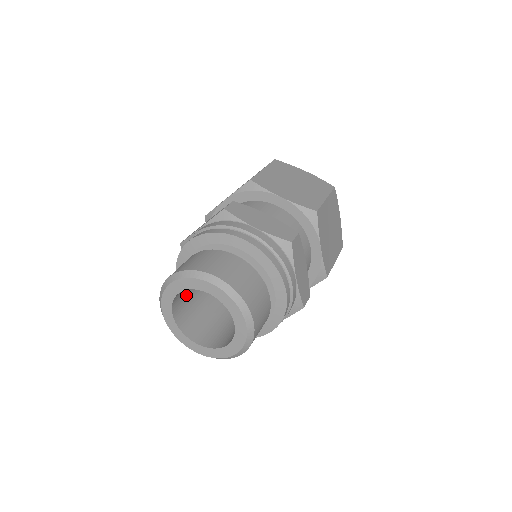
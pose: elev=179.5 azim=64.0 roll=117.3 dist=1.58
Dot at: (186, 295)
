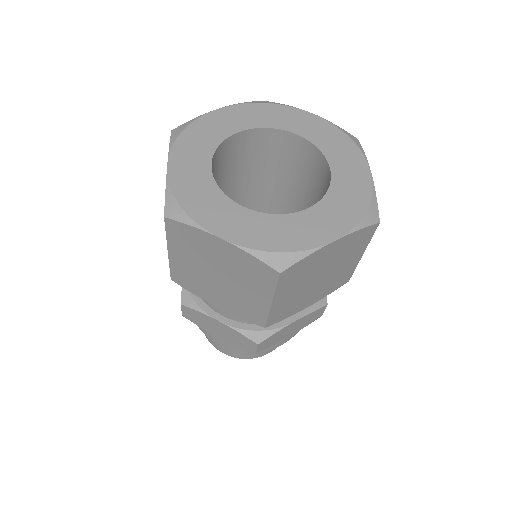
Dot at: occluded
